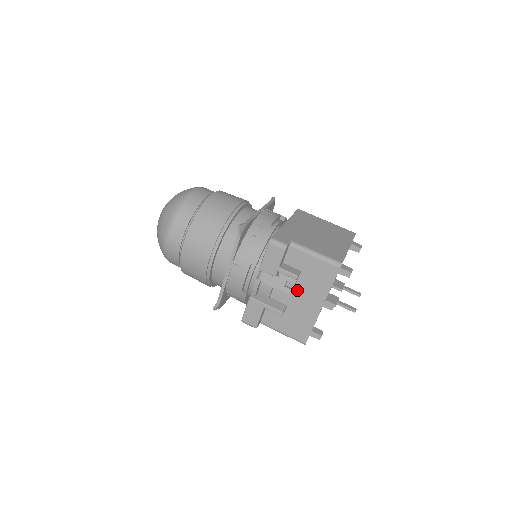
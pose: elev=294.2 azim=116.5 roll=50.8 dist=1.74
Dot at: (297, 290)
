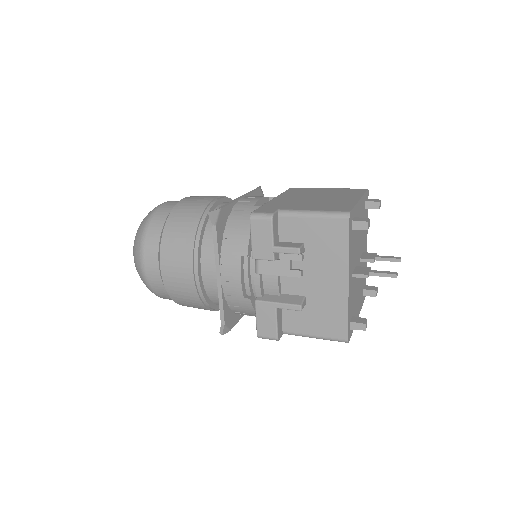
Dot at: (309, 271)
